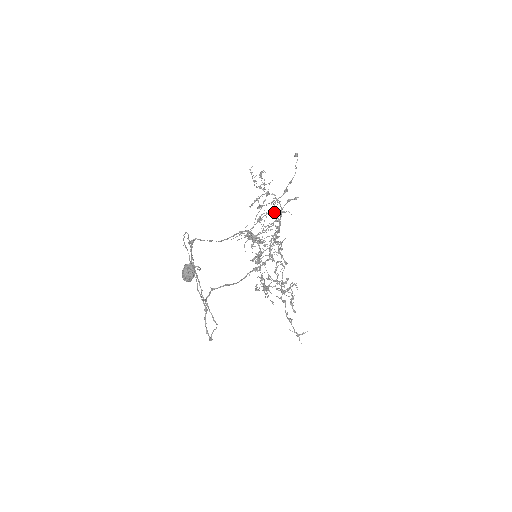
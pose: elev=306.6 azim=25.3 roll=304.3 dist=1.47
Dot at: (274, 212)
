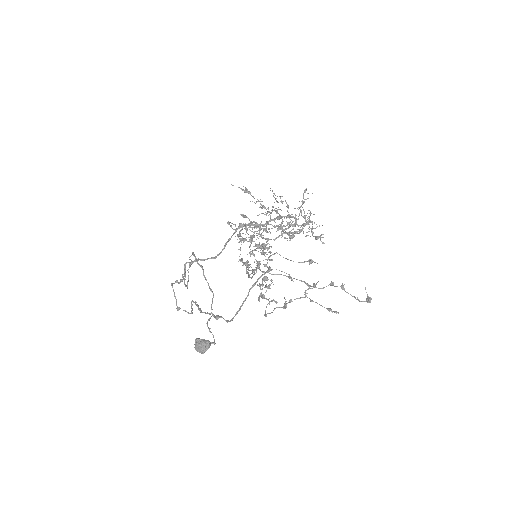
Dot at: (298, 219)
